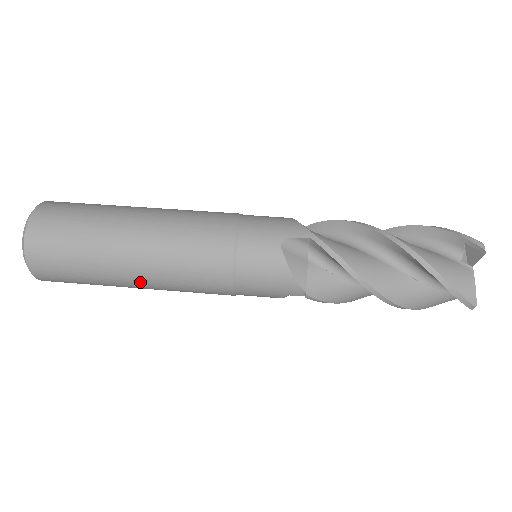
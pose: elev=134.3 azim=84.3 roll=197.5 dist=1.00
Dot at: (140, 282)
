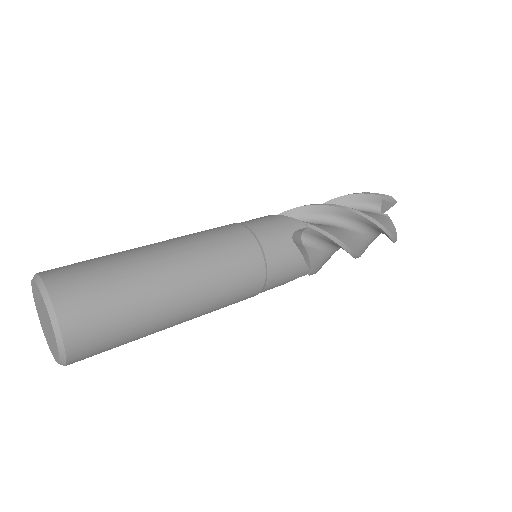
Dot at: (185, 318)
